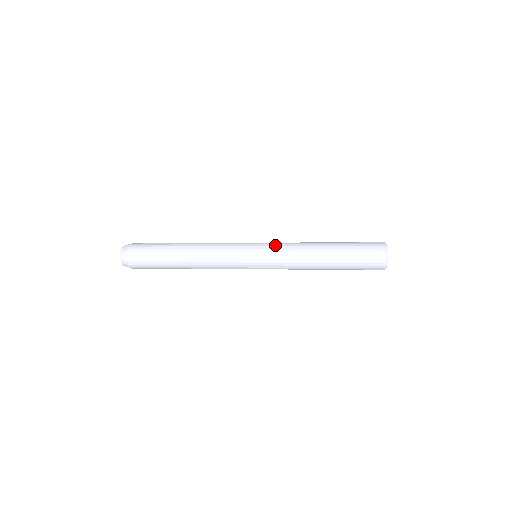
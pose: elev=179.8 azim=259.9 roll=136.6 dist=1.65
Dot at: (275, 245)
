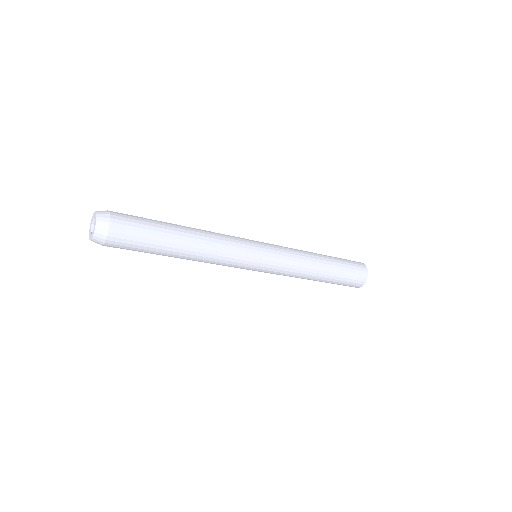
Dot at: occluded
